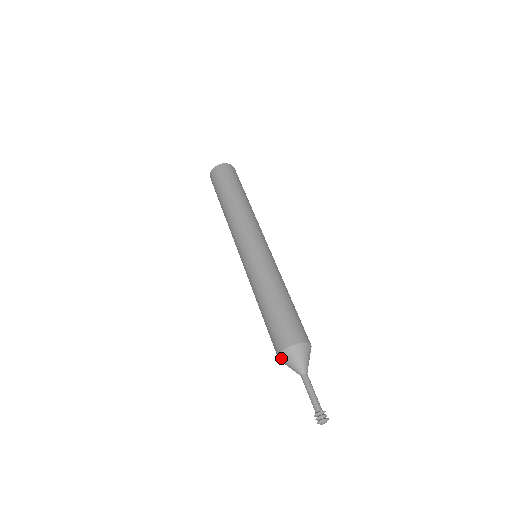
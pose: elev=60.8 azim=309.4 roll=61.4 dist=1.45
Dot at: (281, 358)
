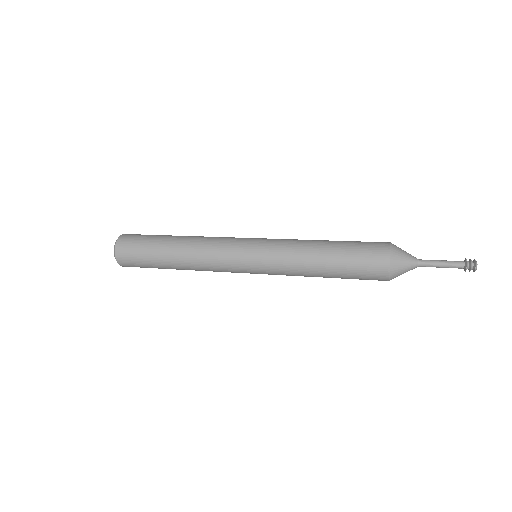
Dot at: occluded
